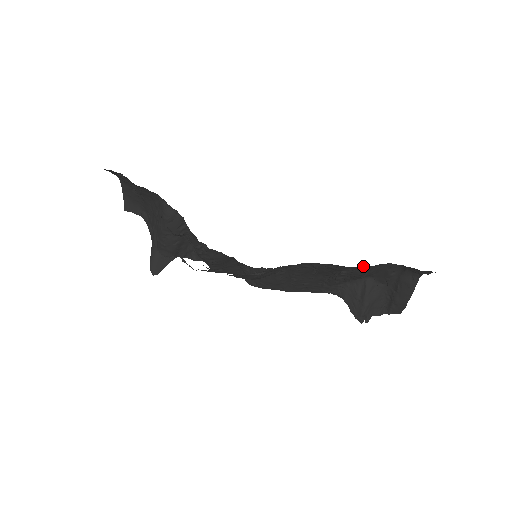
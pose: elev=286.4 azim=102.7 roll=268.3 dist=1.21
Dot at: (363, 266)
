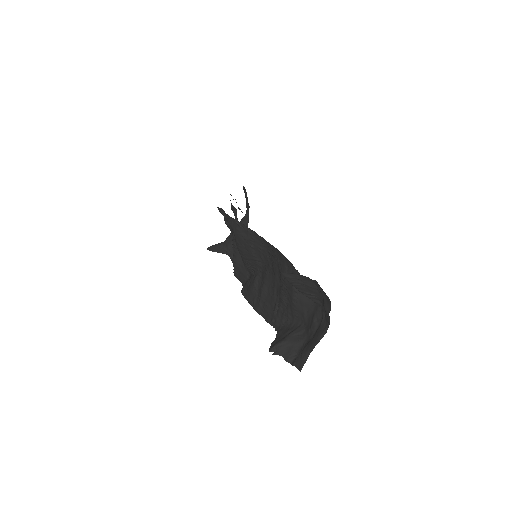
Dot at: (293, 270)
